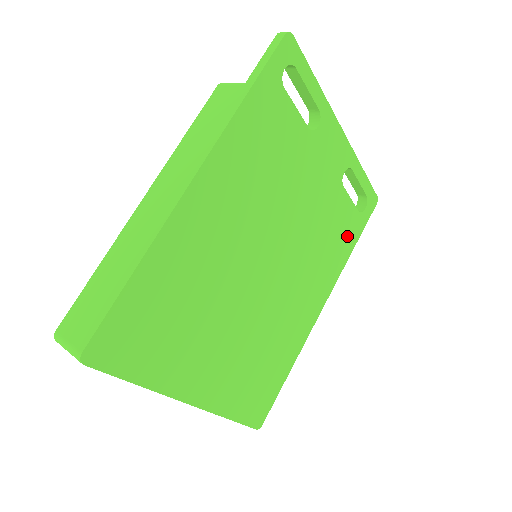
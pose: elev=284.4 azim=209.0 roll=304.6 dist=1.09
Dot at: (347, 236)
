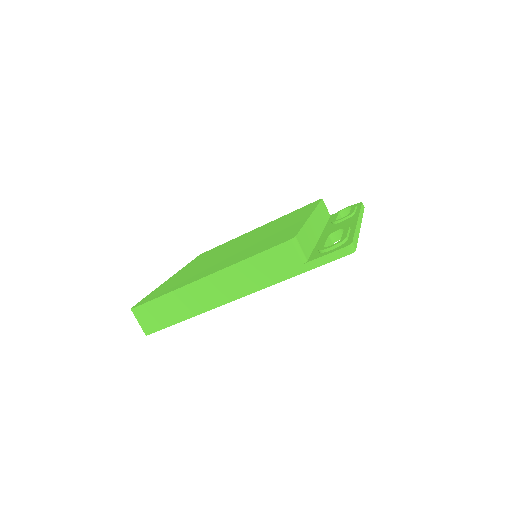
Dot at: occluded
